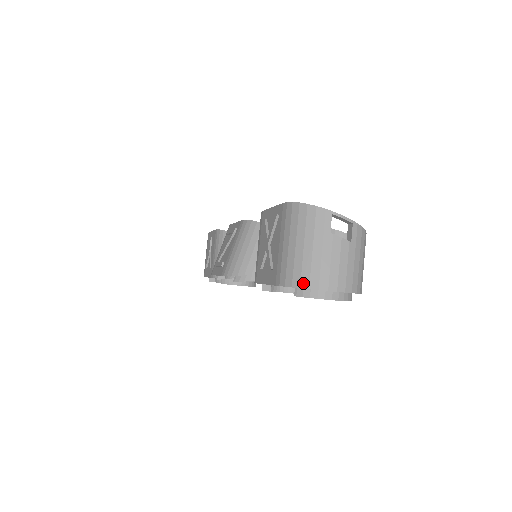
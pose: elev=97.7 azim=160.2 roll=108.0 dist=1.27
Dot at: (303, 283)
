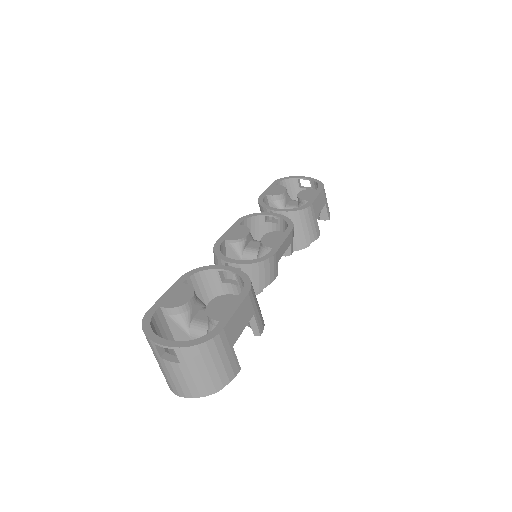
Dot at: (168, 384)
